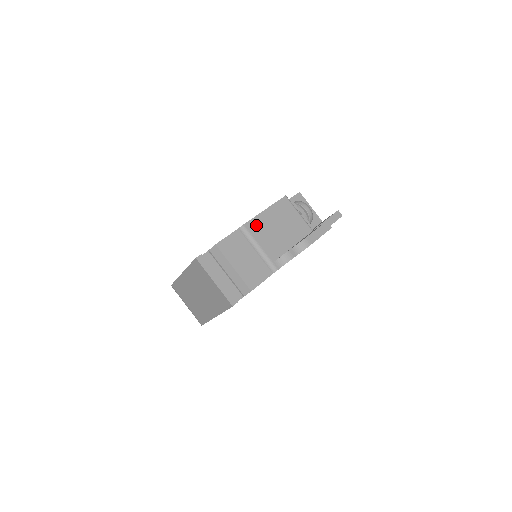
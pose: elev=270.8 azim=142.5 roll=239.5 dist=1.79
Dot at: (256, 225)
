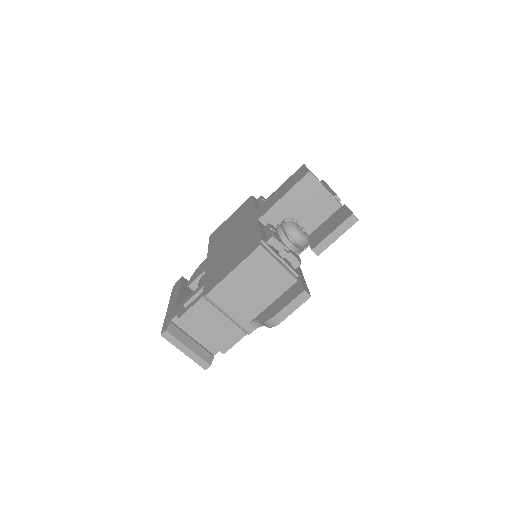
Dot at: (222, 292)
